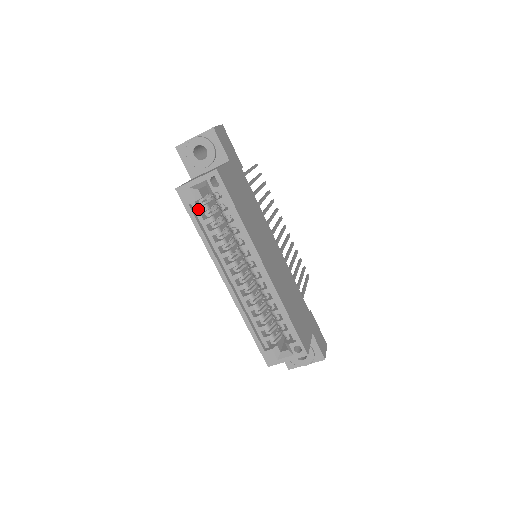
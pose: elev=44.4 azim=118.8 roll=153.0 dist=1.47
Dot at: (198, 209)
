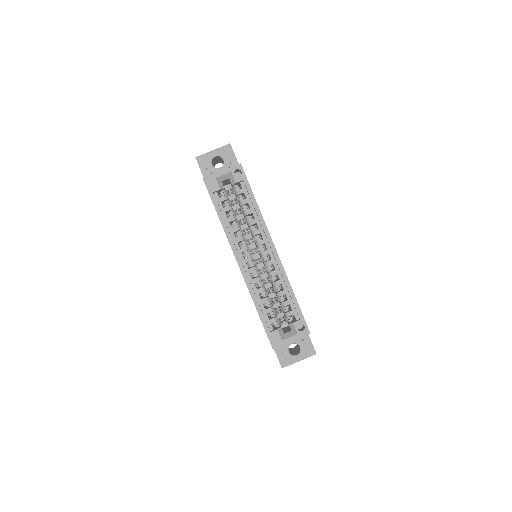
Dot at: (220, 198)
